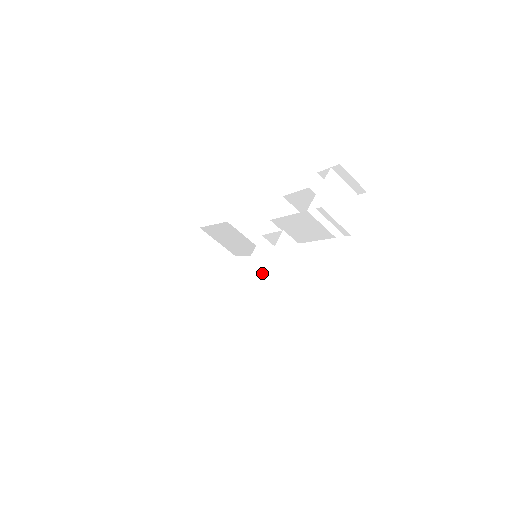
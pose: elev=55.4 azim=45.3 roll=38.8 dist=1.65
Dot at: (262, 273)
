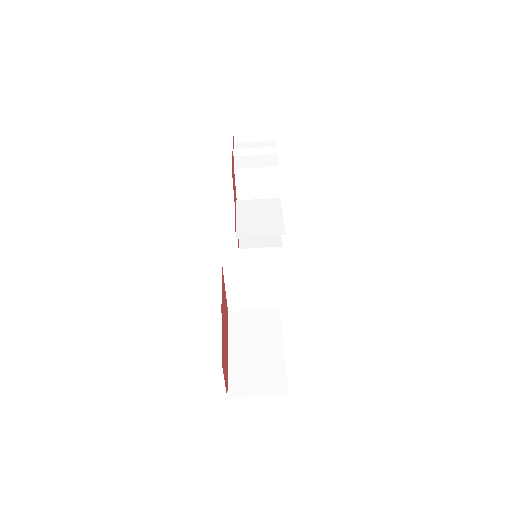
Dot at: (238, 230)
